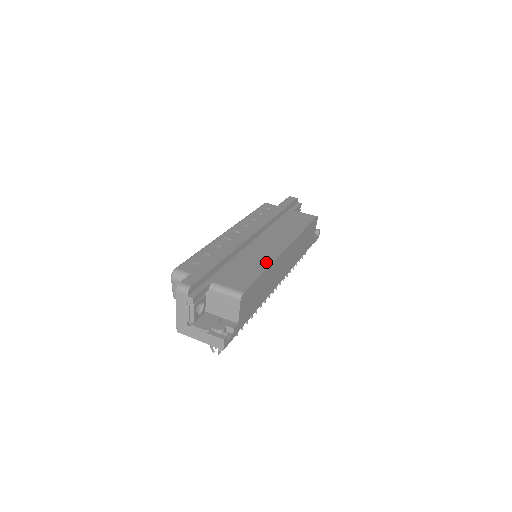
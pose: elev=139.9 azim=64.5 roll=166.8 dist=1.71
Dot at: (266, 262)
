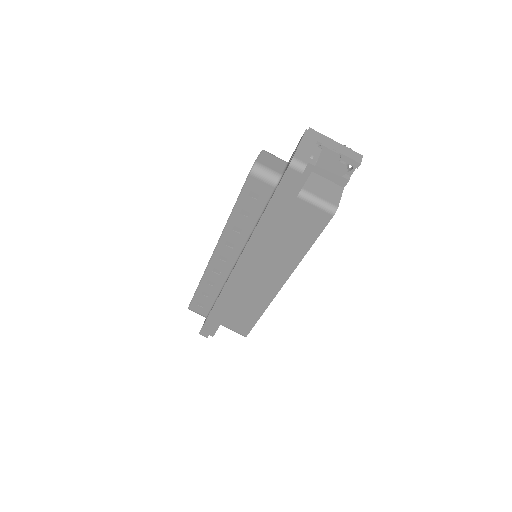
Dot at: (260, 308)
